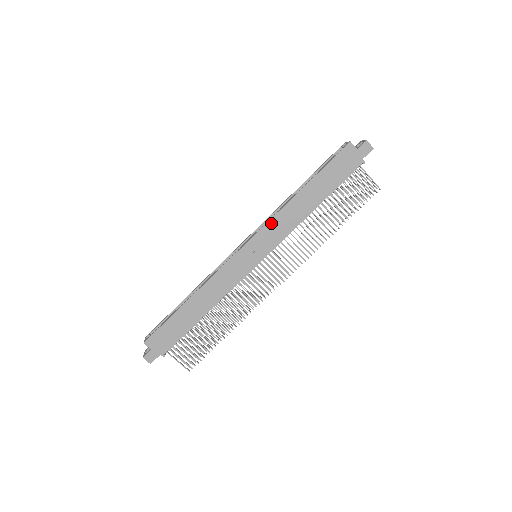
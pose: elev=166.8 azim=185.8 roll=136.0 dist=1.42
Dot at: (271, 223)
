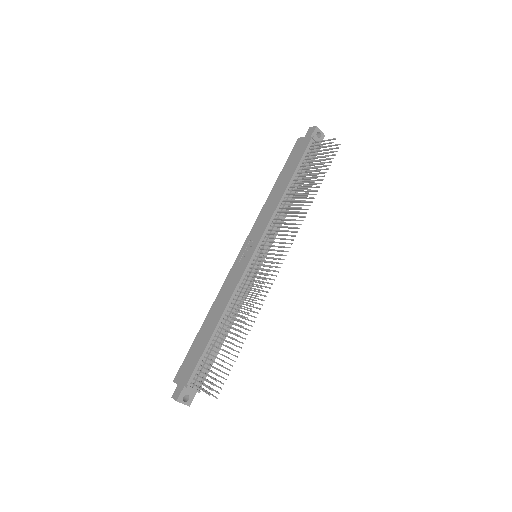
Dot at: (257, 222)
